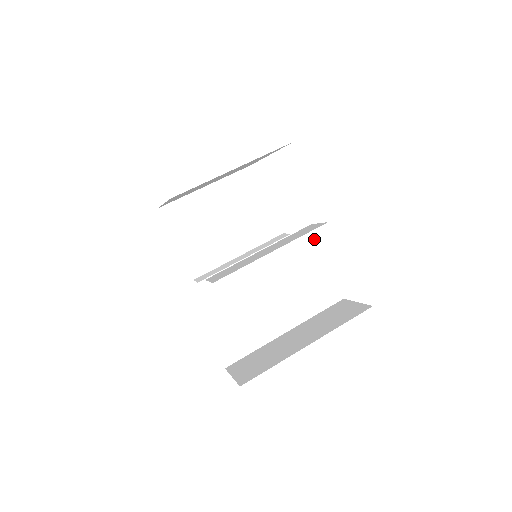
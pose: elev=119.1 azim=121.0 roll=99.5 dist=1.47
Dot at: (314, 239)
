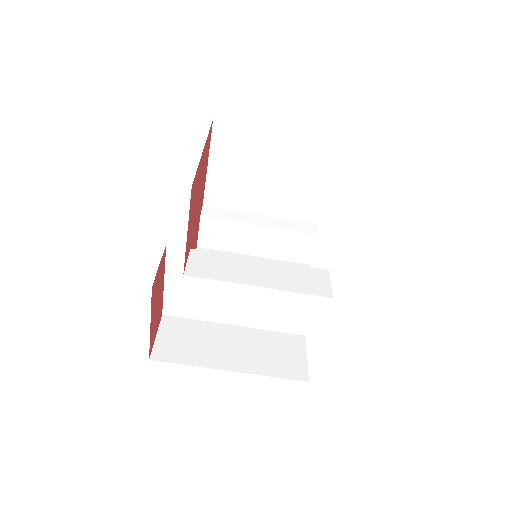
Dot at: occluded
